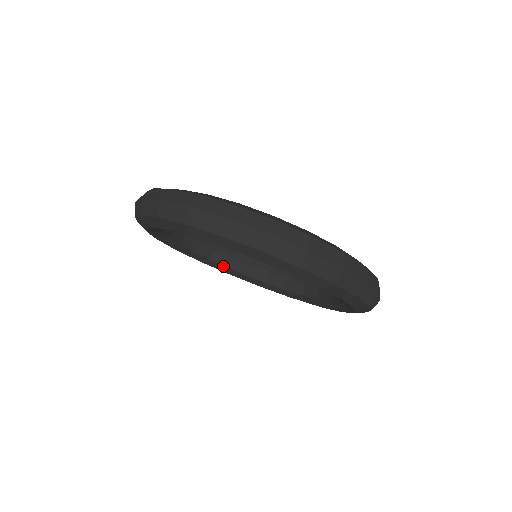
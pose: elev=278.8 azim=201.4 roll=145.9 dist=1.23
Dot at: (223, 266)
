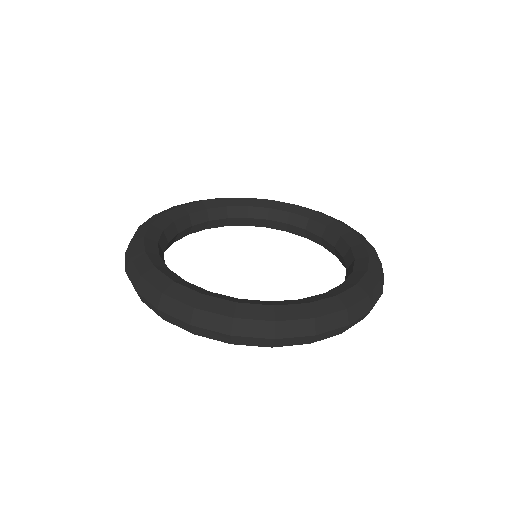
Dot at: (170, 245)
